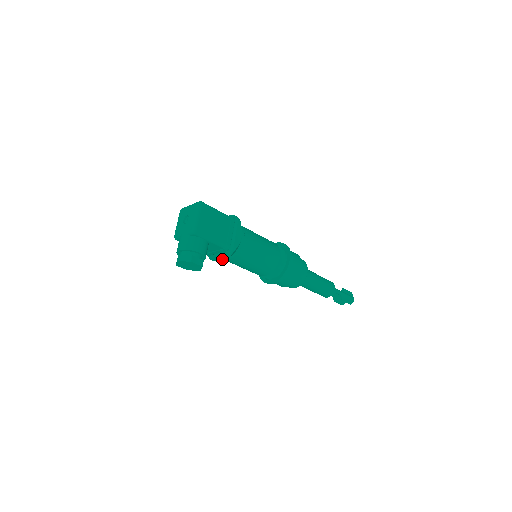
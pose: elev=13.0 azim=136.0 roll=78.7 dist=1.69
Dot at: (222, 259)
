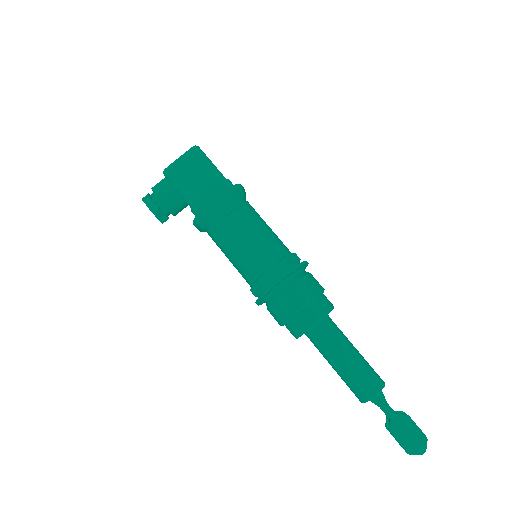
Dot at: (196, 227)
